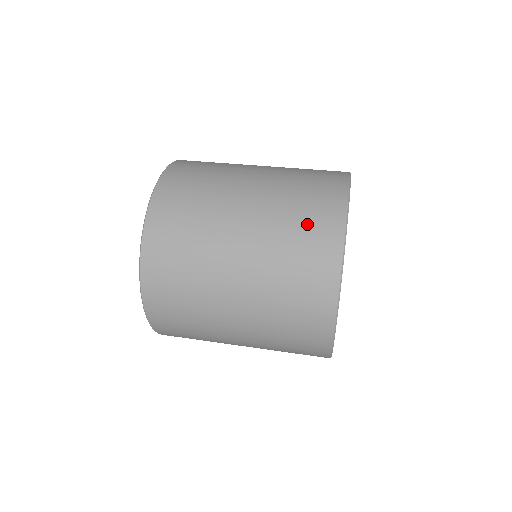
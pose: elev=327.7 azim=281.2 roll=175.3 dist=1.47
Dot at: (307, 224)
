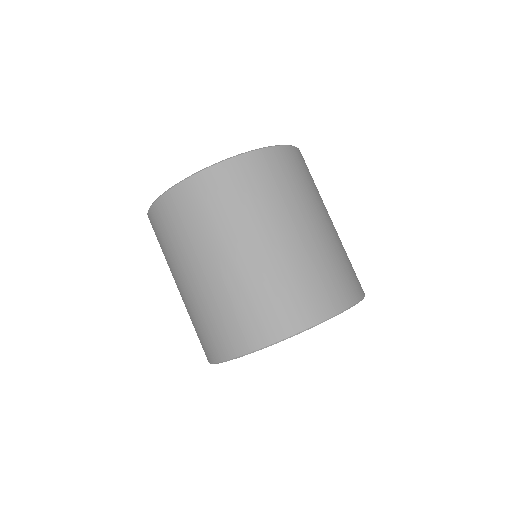
Dot at: (236, 321)
